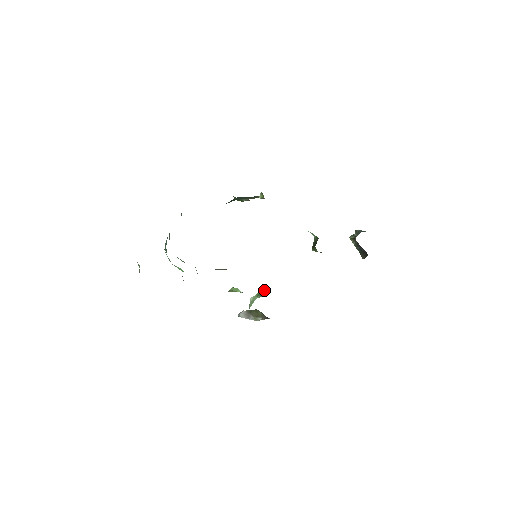
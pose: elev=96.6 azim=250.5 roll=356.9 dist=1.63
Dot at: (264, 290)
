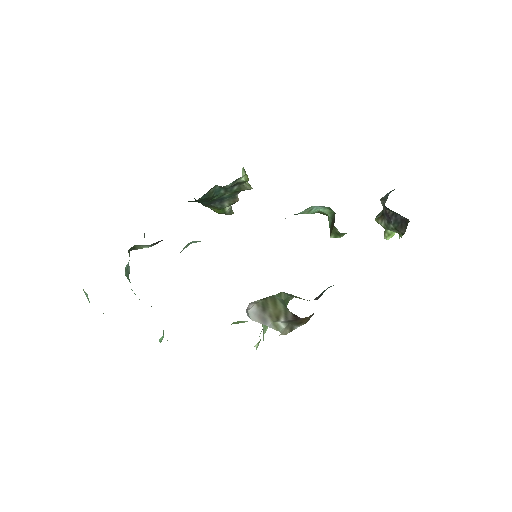
Dot at: (278, 294)
